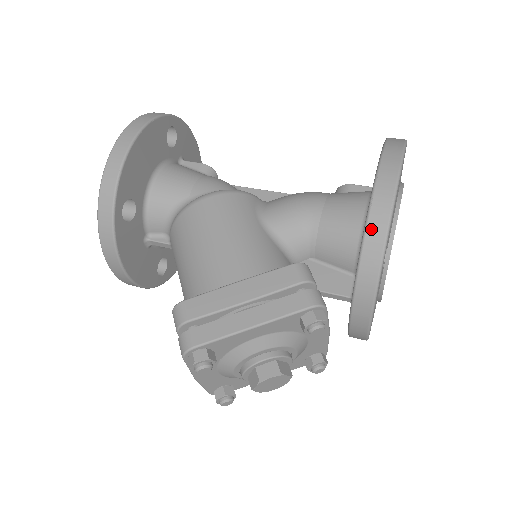
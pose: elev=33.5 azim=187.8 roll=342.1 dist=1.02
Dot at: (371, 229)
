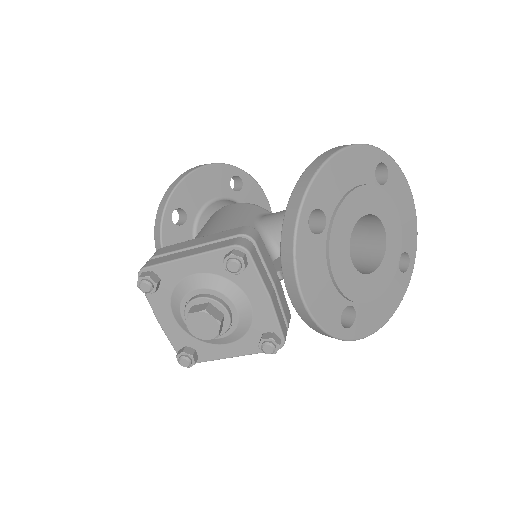
Dot at: (297, 188)
